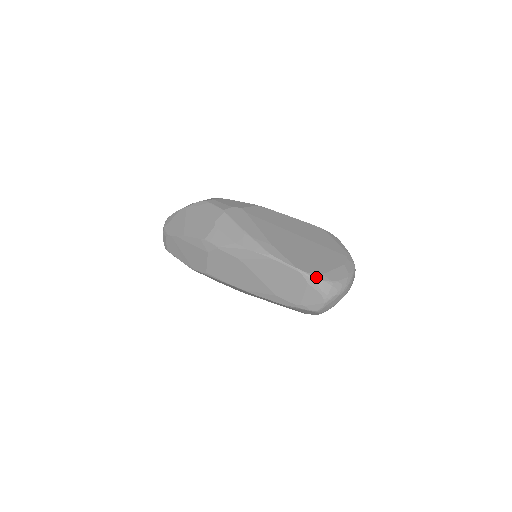
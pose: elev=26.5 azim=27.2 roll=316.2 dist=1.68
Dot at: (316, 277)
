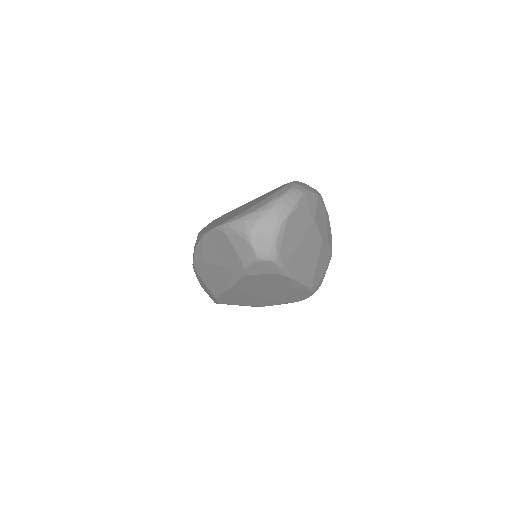
Dot at: (227, 222)
